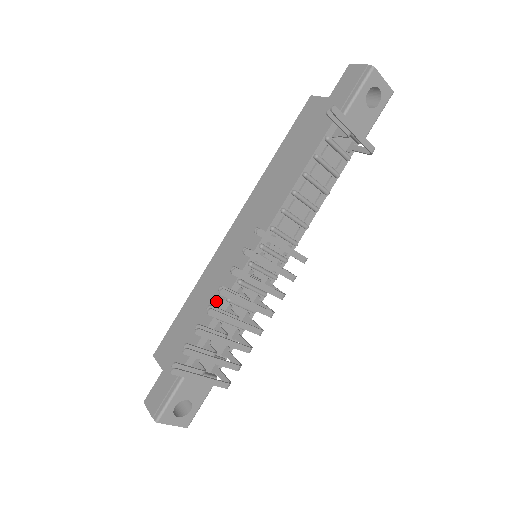
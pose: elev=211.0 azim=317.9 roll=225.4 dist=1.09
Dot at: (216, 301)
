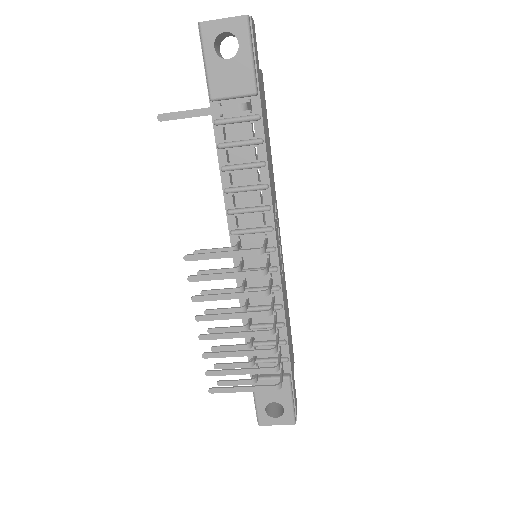
Dot at: occluded
